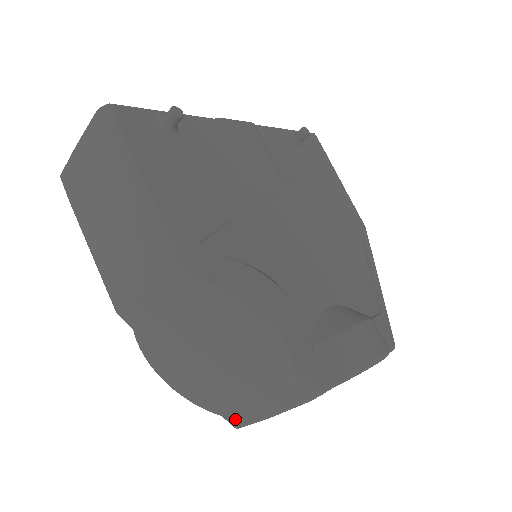
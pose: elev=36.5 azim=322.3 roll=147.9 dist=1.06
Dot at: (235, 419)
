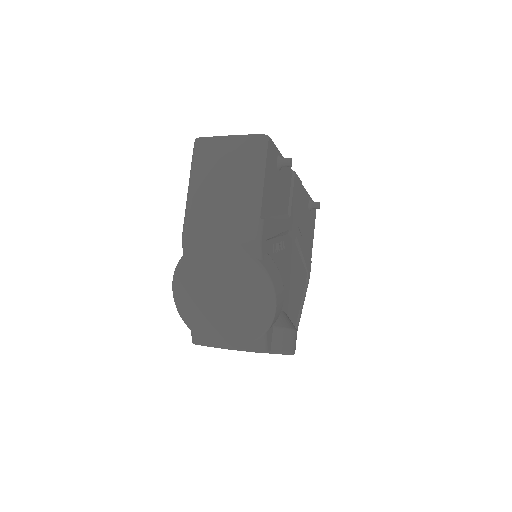
Dot at: (201, 338)
